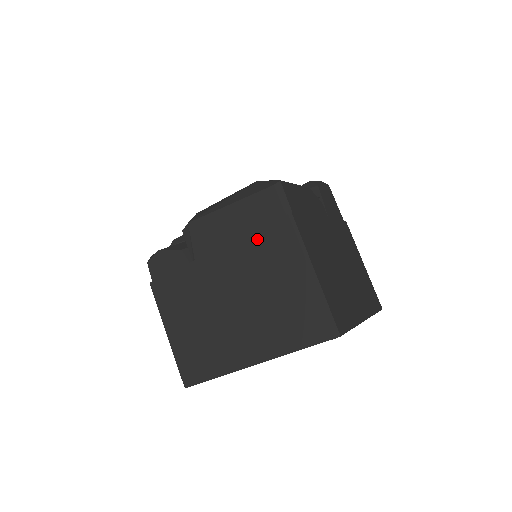
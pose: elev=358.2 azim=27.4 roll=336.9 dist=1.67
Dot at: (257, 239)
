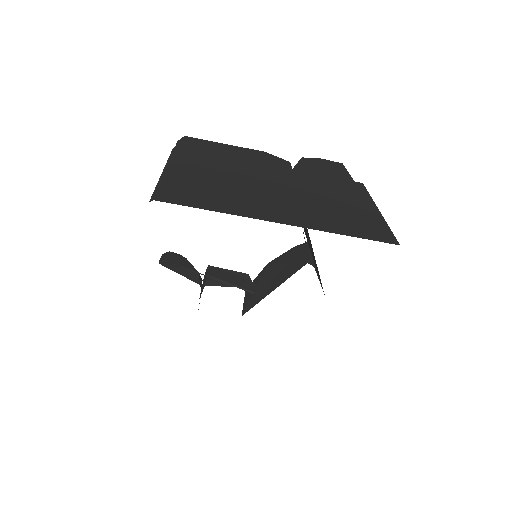
Dot at: occluded
